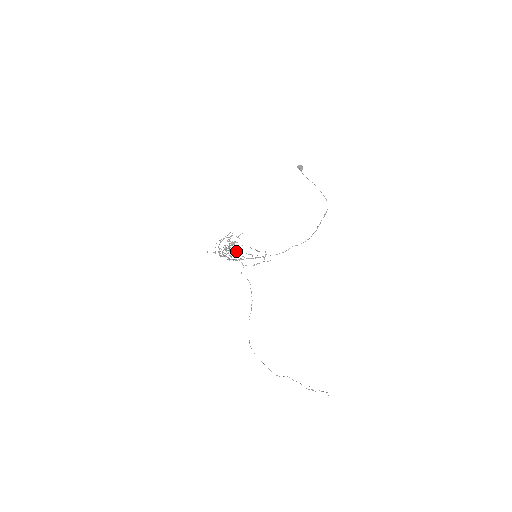
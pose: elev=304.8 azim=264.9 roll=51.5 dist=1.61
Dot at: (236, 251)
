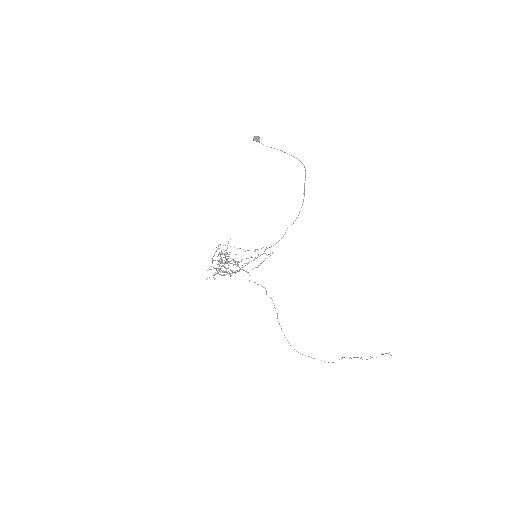
Dot at: occluded
